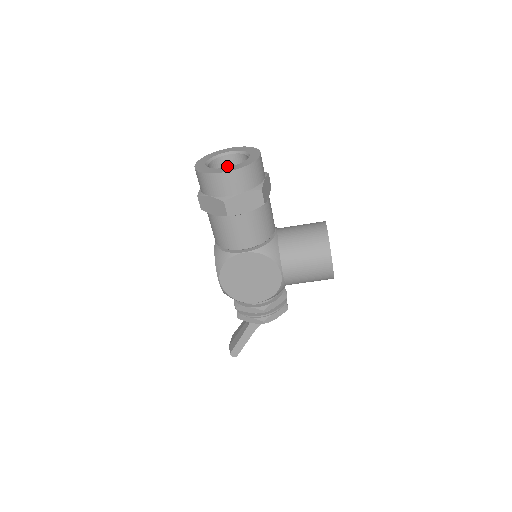
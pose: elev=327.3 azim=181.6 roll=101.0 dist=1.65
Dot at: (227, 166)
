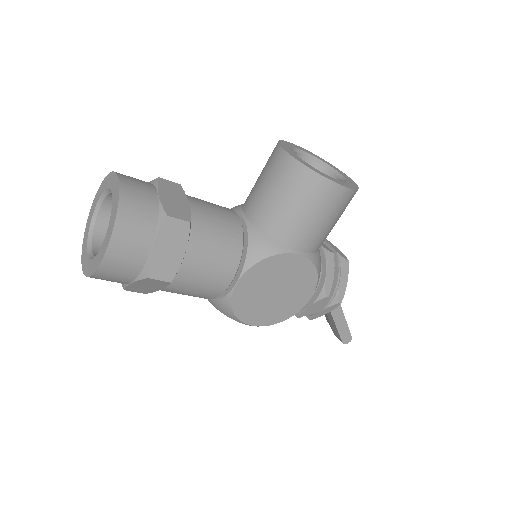
Dot at: occluded
